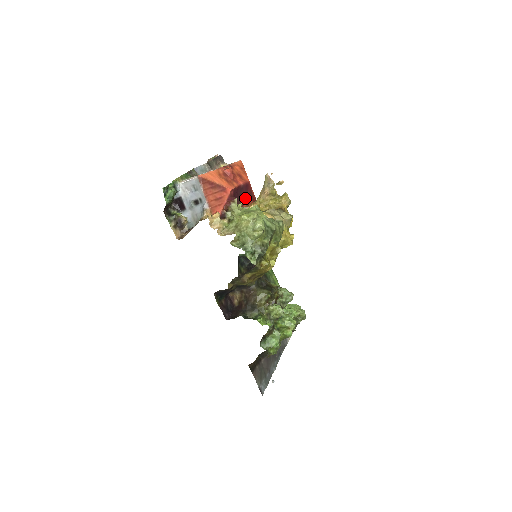
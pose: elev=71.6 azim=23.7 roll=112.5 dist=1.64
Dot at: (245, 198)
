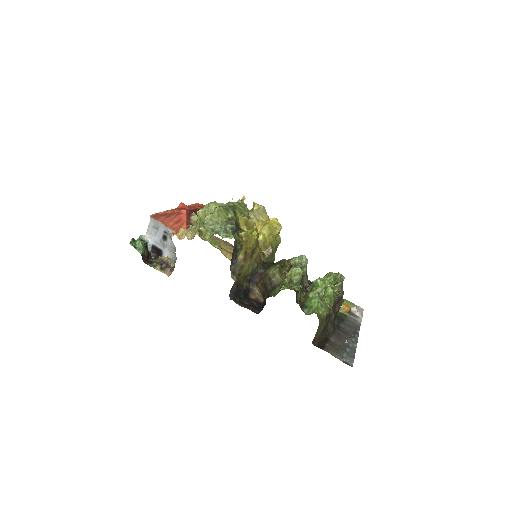
Dot at: occluded
